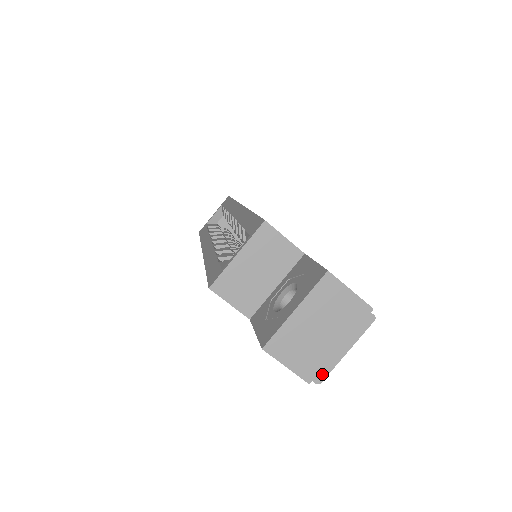
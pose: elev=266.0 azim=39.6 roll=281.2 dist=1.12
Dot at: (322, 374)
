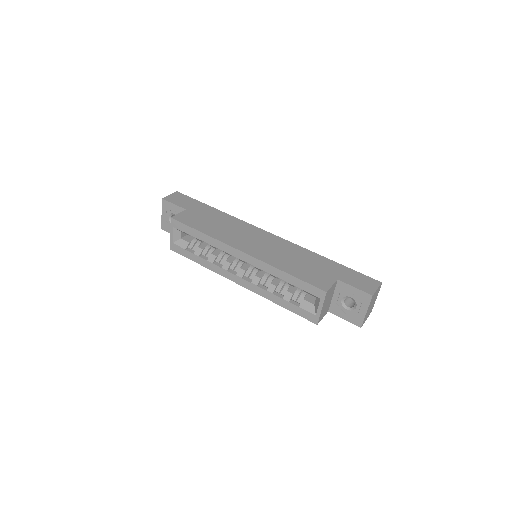
Dot at: occluded
